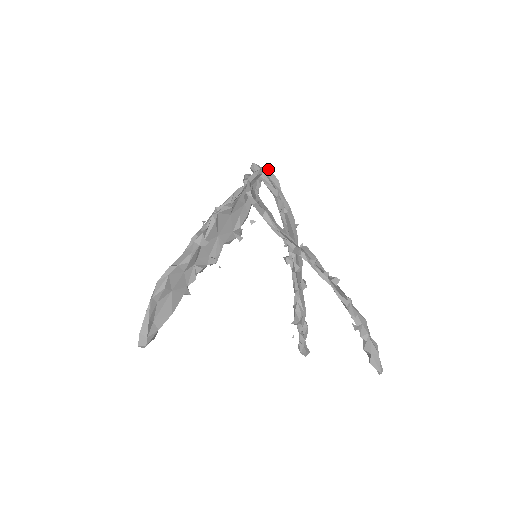
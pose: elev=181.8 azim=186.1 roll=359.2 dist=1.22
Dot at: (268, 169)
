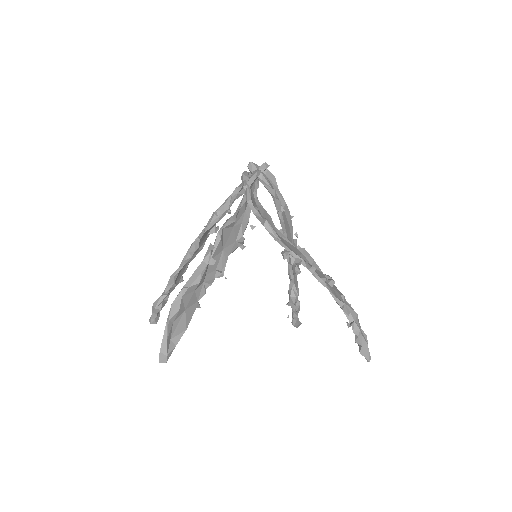
Dot at: (265, 169)
